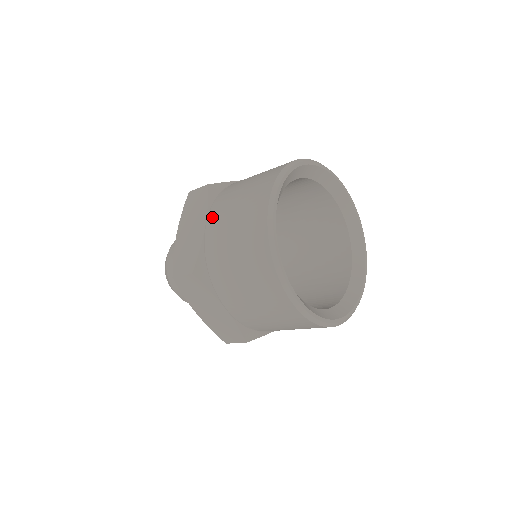
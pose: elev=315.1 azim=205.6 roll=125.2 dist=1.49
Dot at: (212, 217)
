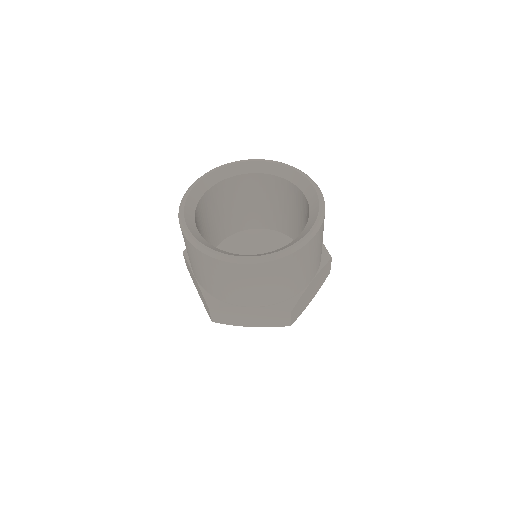
Dot at: occluded
